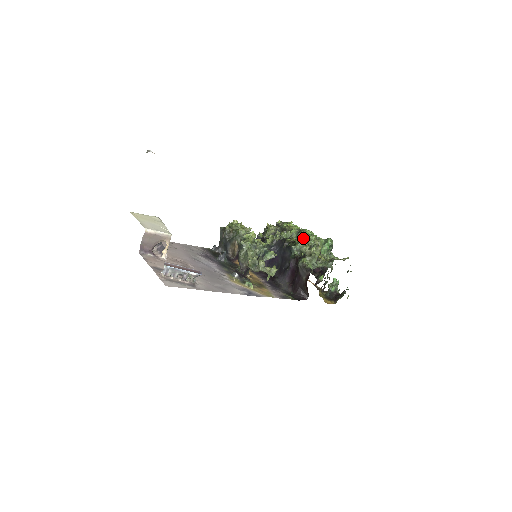
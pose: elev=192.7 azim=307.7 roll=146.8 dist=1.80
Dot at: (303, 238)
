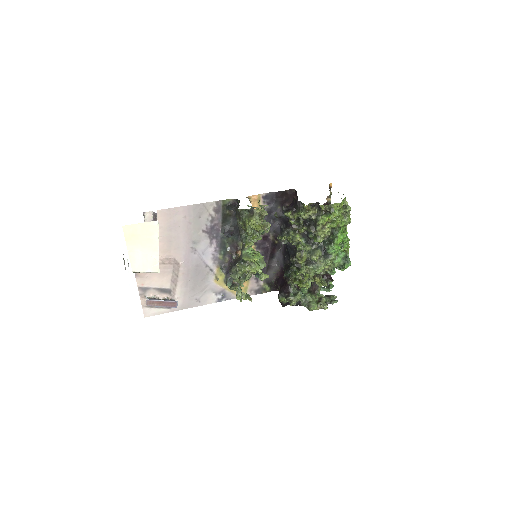
Dot at: (311, 268)
